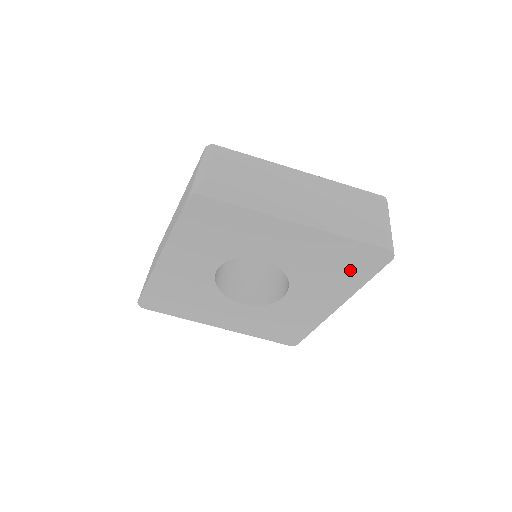
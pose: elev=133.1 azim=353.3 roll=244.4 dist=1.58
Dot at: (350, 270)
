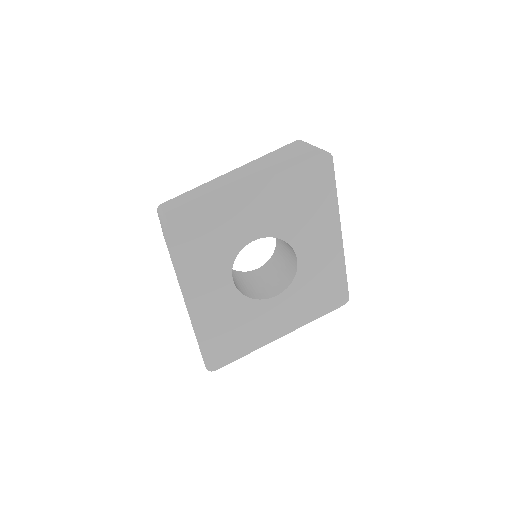
Dot at: (316, 193)
